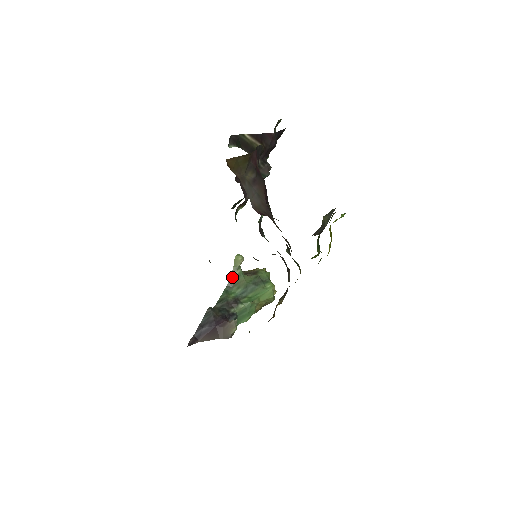
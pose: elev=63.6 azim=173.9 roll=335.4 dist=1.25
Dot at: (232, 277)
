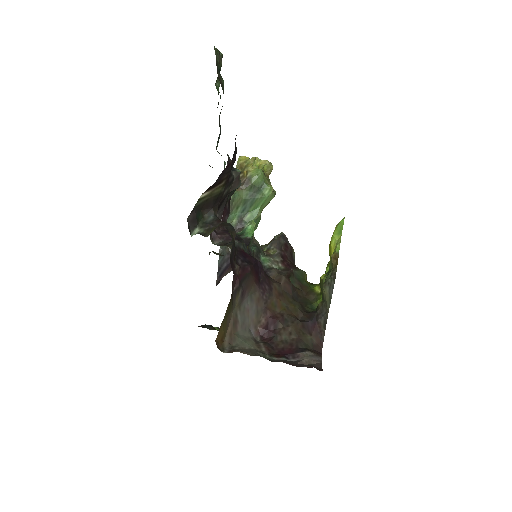
Dot at: occluded
